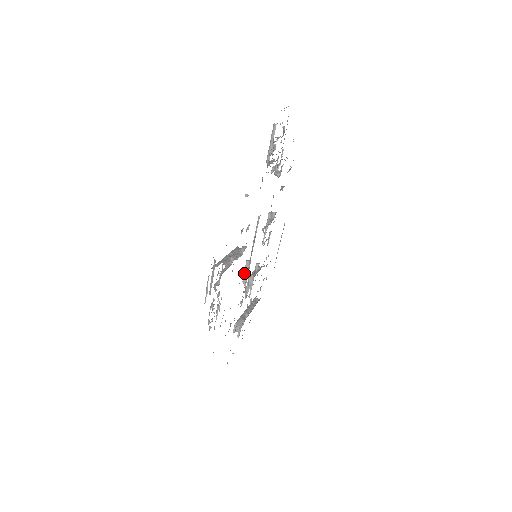
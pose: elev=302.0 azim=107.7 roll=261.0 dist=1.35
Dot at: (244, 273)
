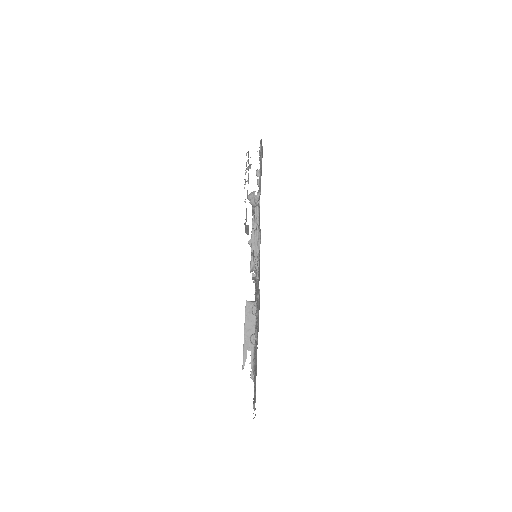
Dot at: occluded
